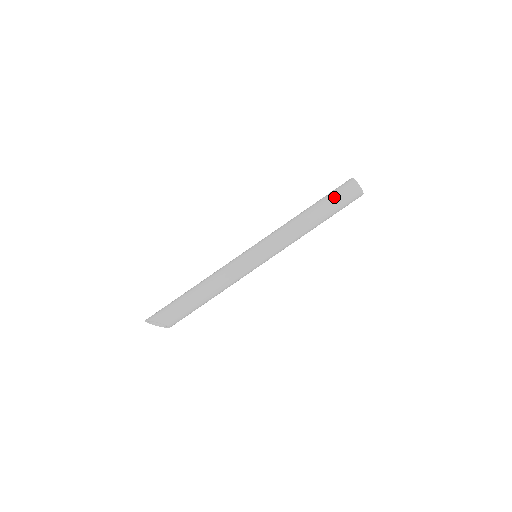
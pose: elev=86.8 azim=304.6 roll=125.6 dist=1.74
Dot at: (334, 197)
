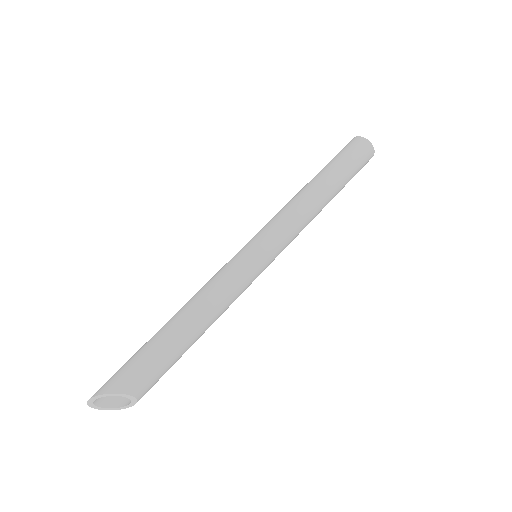
Dot at: (342, 158)
